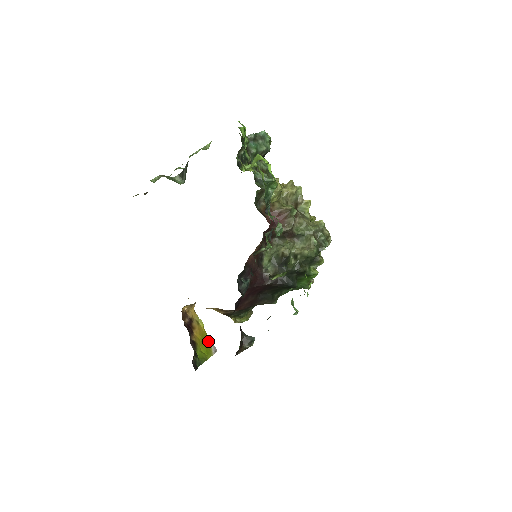
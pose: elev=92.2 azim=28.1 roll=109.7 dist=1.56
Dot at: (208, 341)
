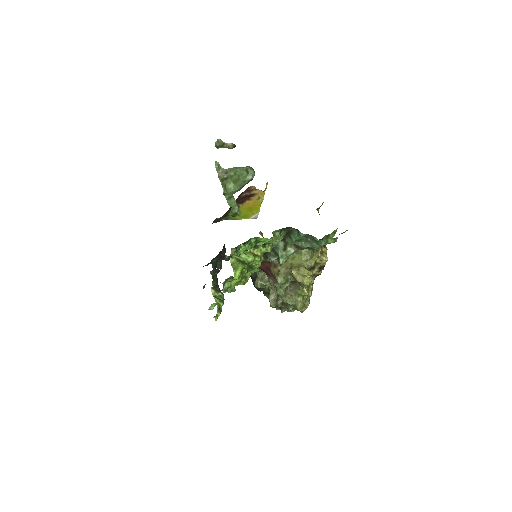
Dot at: (255, 211)
